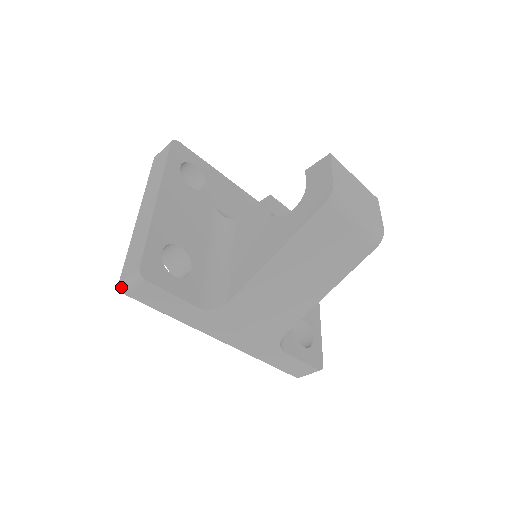
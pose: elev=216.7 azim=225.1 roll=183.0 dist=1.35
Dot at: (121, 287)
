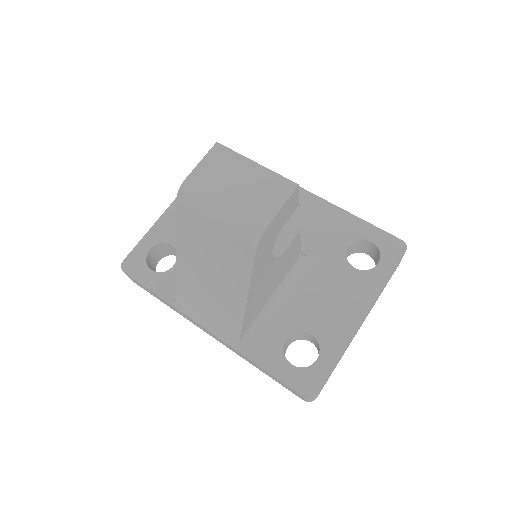
Dot at: occluded
